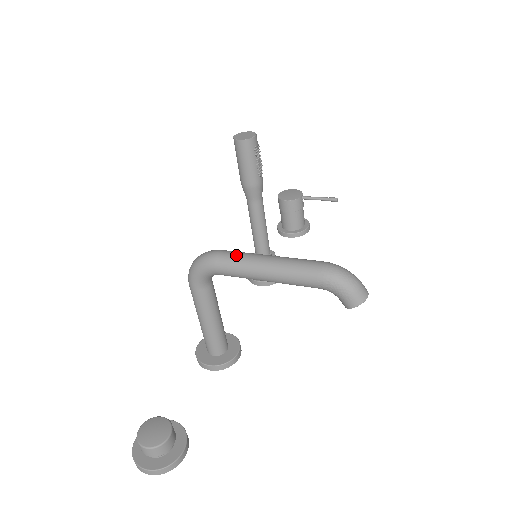
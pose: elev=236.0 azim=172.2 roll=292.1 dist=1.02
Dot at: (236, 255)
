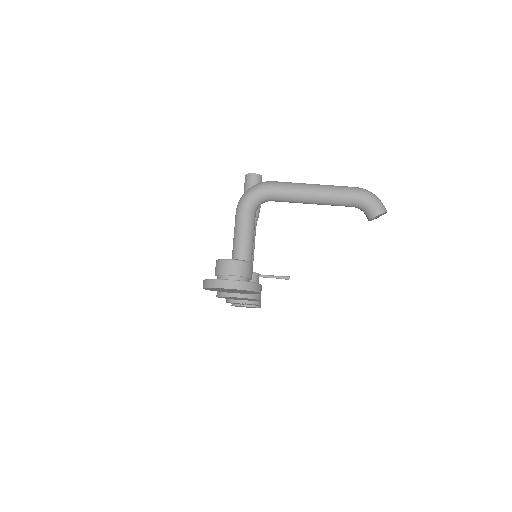
Dot at: (288, 182)
